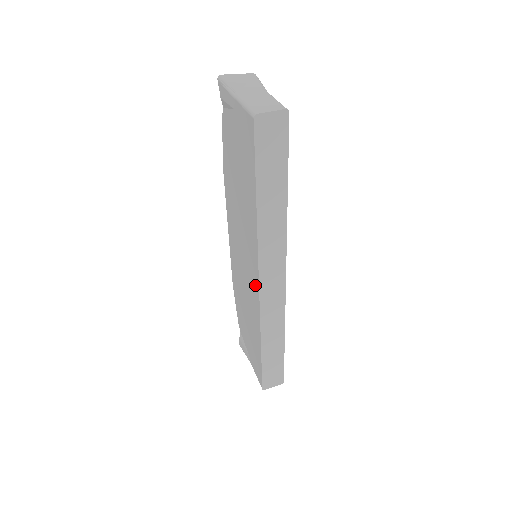
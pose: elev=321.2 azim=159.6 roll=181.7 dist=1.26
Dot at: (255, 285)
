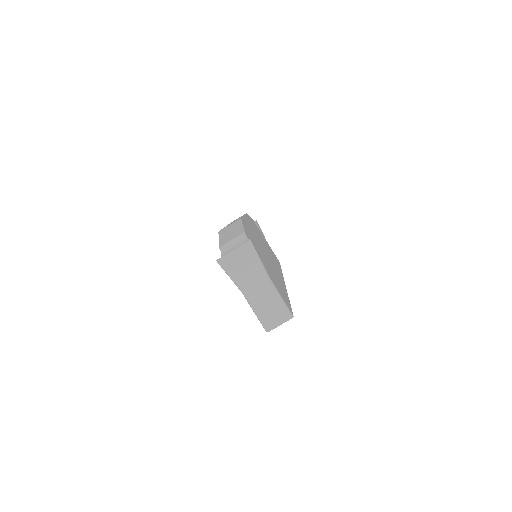
Dot at: occluded
